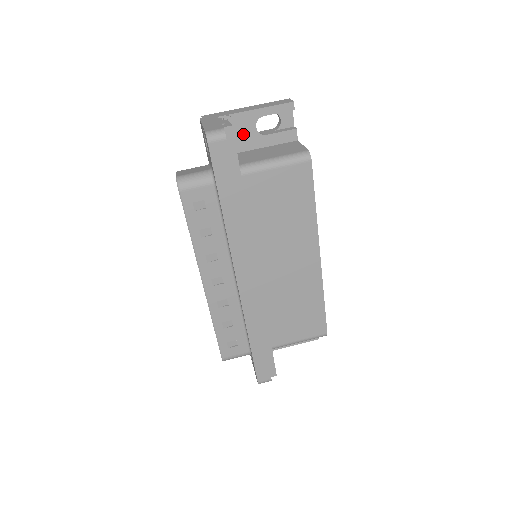
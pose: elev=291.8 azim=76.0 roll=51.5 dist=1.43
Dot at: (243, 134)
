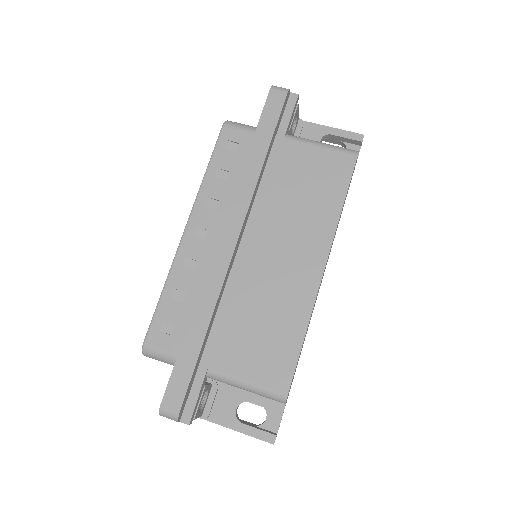
Dot at: occluded
